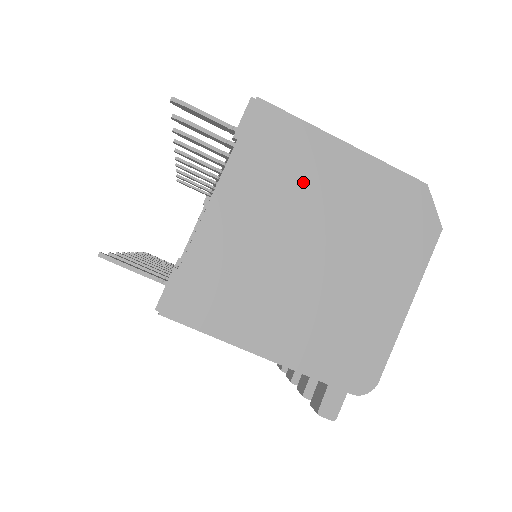
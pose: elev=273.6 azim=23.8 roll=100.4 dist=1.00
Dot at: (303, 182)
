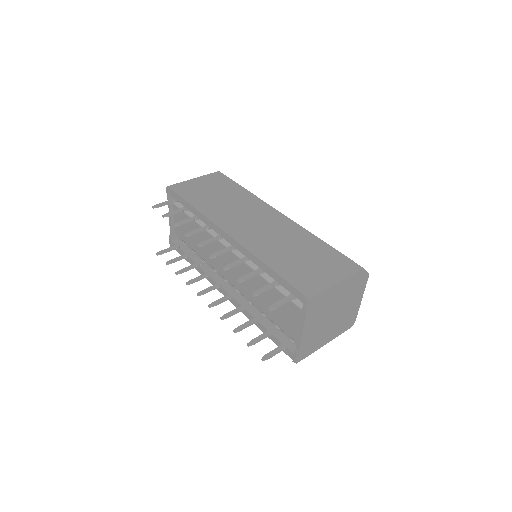
Dot at: (328, 304)
